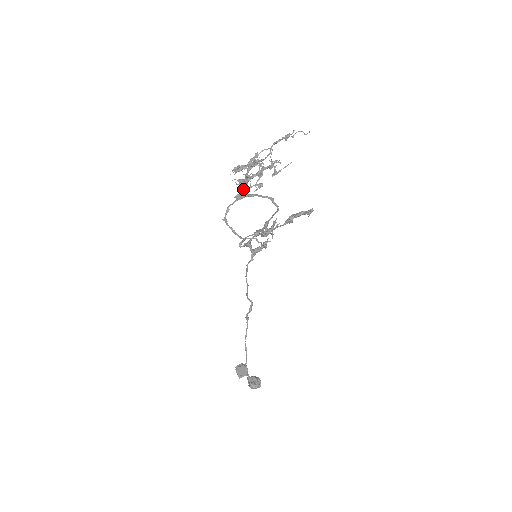
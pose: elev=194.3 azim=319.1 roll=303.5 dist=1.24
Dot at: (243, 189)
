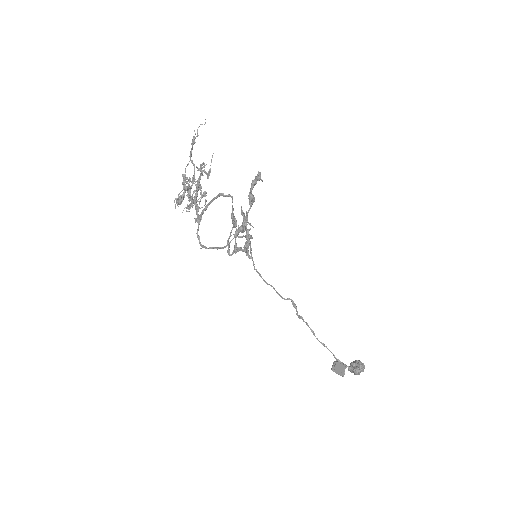
Dot at: occluded
